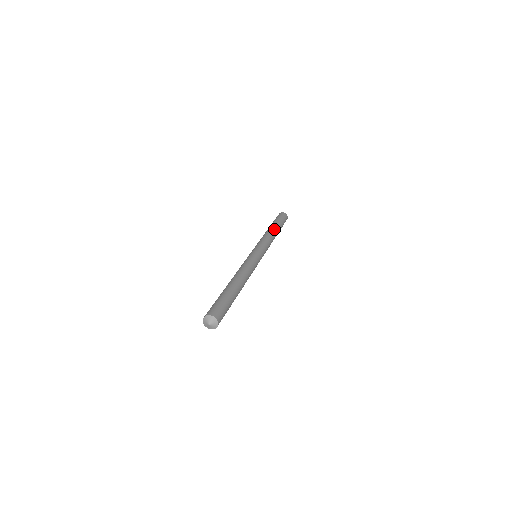
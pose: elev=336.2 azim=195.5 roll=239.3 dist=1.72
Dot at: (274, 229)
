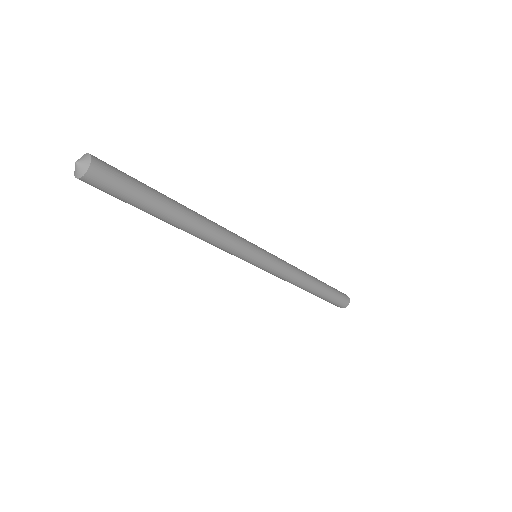
Dot at: (314, 279)
